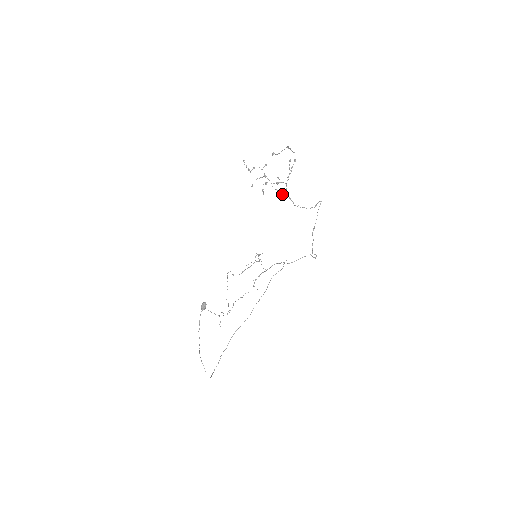
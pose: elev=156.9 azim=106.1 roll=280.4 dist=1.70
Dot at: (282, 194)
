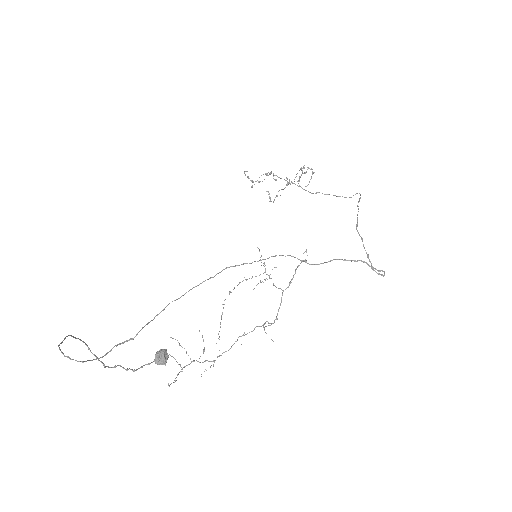
Dot at: occluded
